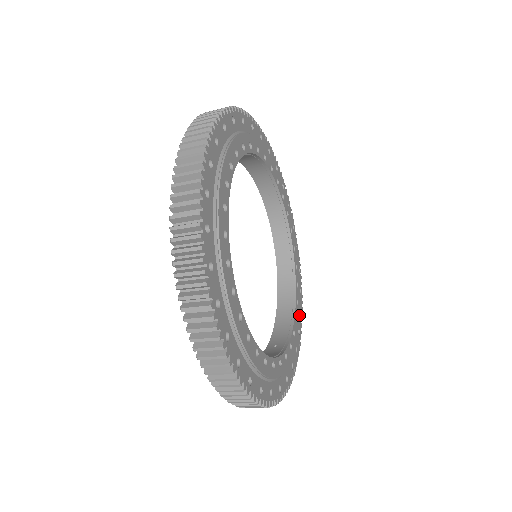
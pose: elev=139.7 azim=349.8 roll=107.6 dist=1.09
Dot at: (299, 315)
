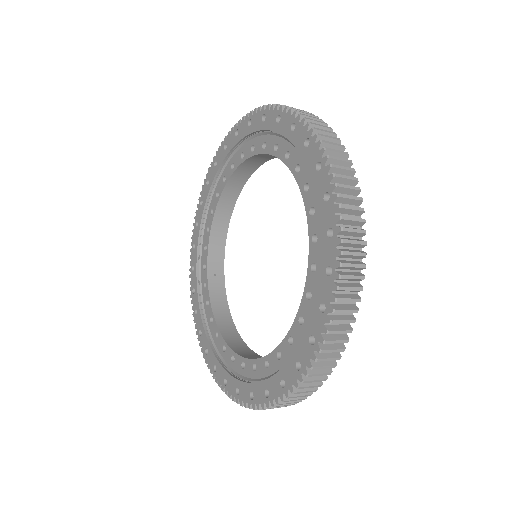
Dot at: occluded
